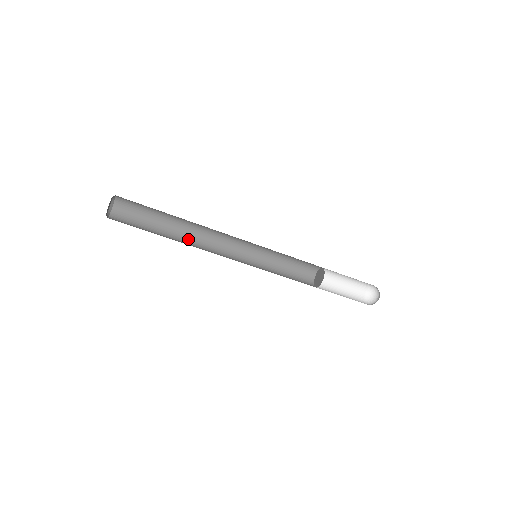
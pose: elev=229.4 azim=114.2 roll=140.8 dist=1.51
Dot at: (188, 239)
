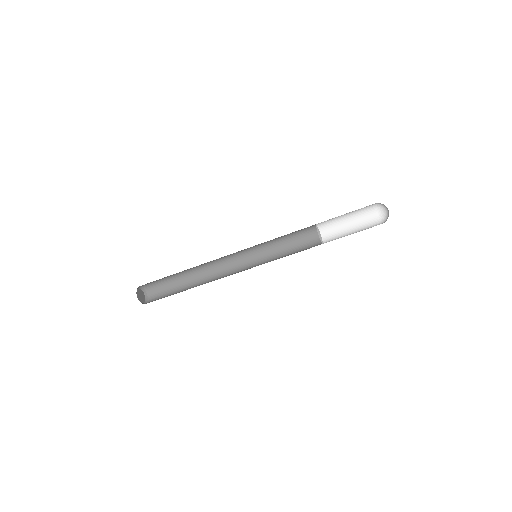
Dot at: (203, 273)
